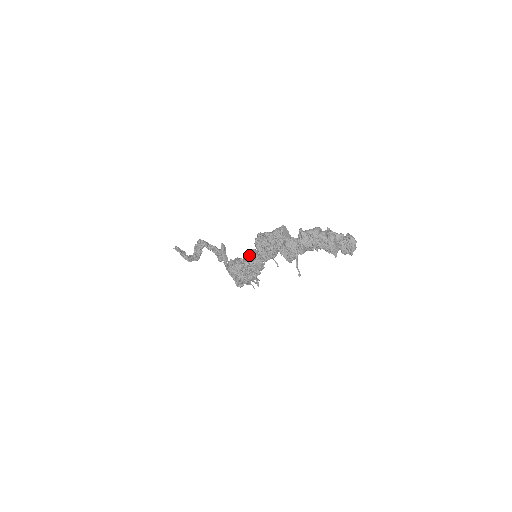
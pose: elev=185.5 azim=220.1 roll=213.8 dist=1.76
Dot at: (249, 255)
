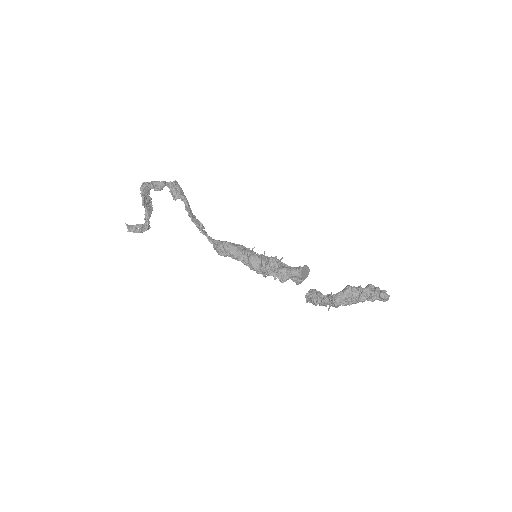
Dot at: occluded
